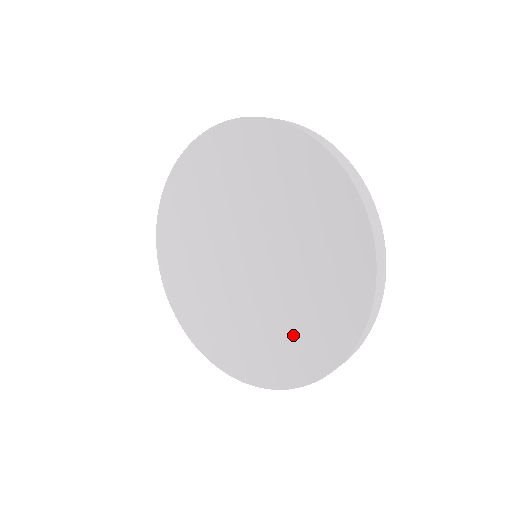
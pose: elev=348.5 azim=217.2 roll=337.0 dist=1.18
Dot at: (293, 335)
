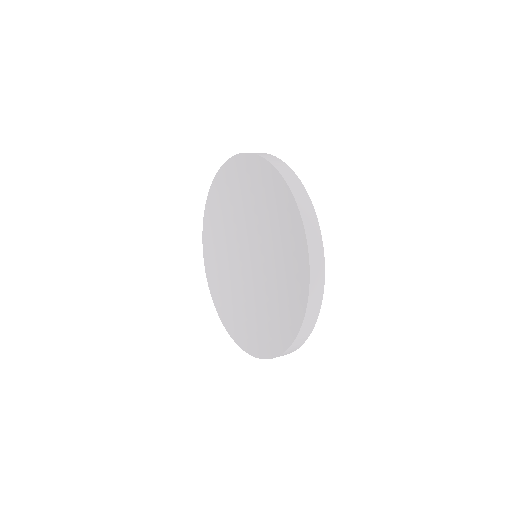
Dot at: (254, 322)
